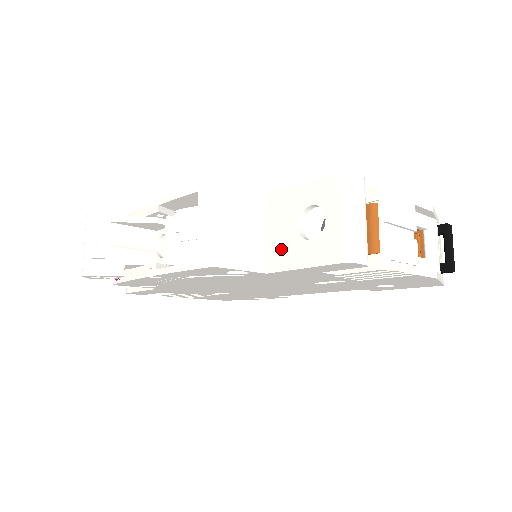
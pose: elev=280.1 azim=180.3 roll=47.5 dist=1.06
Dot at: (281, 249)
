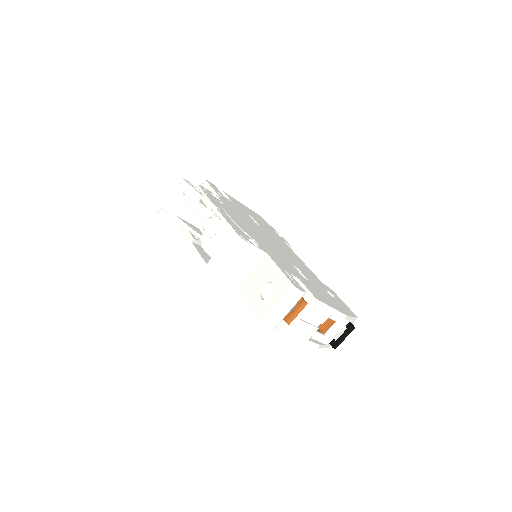
Dot at: (250, 286)
